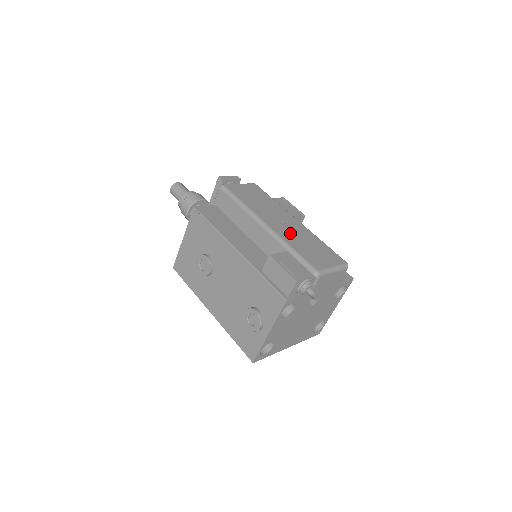
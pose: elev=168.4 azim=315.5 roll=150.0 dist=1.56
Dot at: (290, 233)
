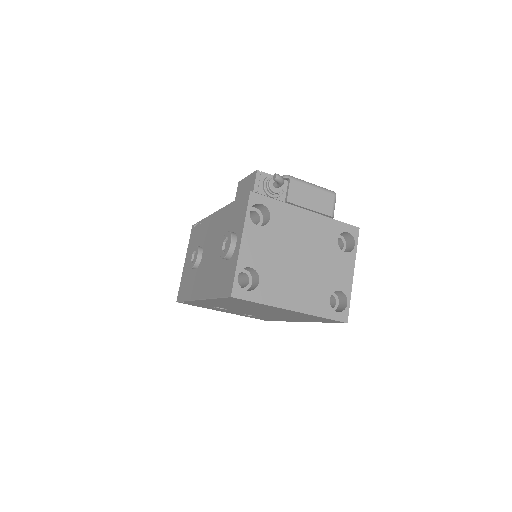
Dot at: occluded
